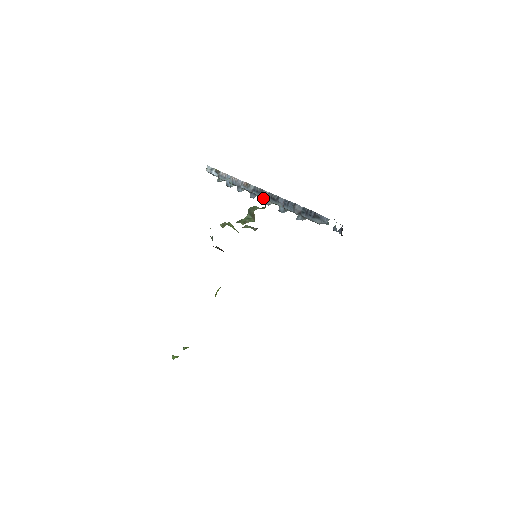
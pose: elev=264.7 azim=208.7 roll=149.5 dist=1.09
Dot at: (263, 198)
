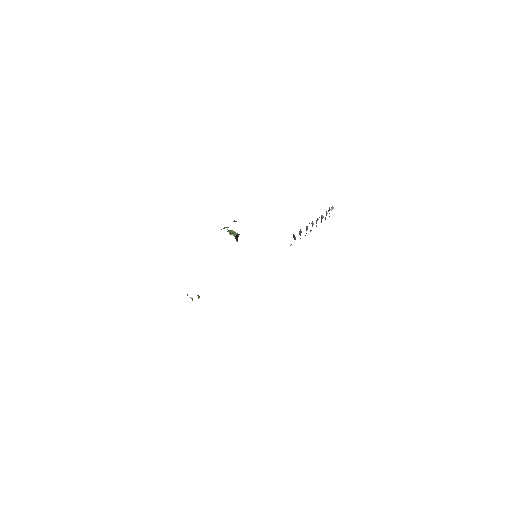
Dot at: occluded
